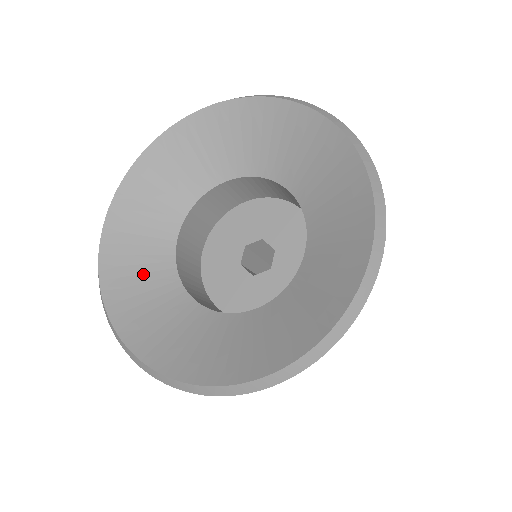
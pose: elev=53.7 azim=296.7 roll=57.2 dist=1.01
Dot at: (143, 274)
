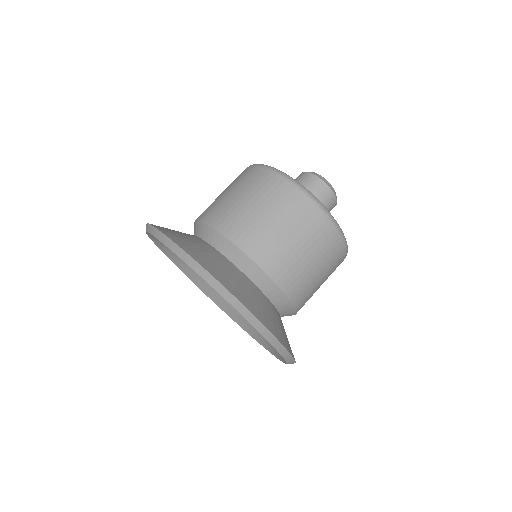
Dot at: occluded
